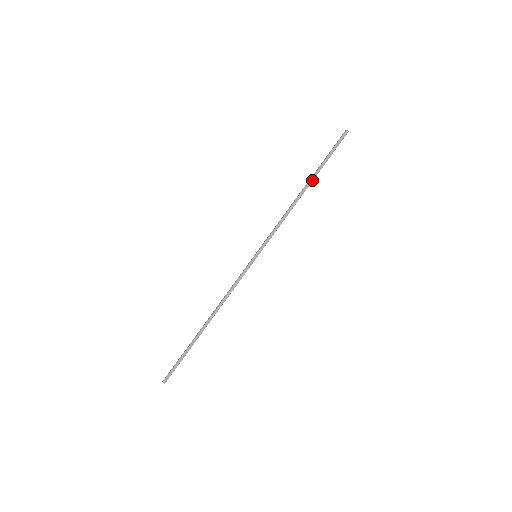
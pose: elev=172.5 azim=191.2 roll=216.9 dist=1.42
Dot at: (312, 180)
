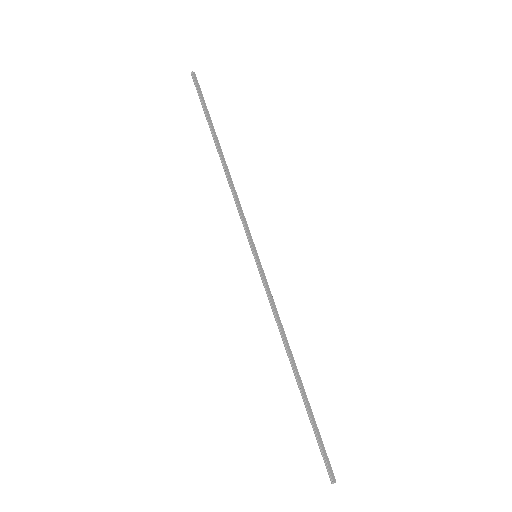
Dot at: (217, 140)
